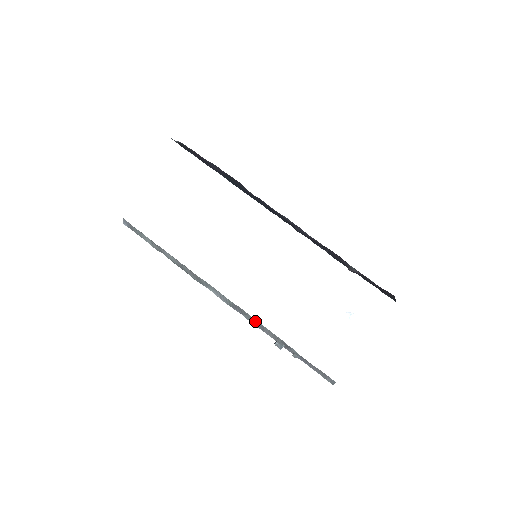
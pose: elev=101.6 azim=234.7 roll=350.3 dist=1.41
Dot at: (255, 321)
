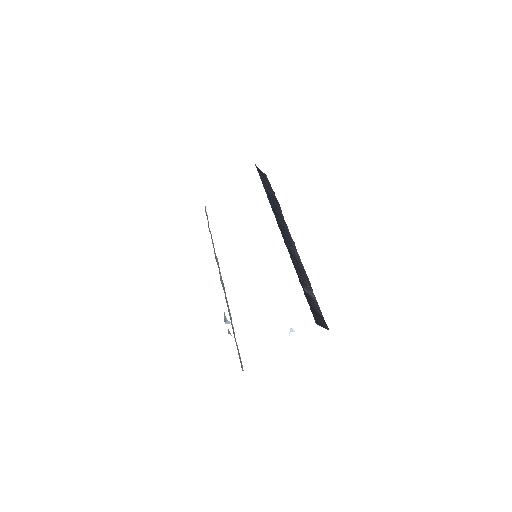
Dot at: occluded
